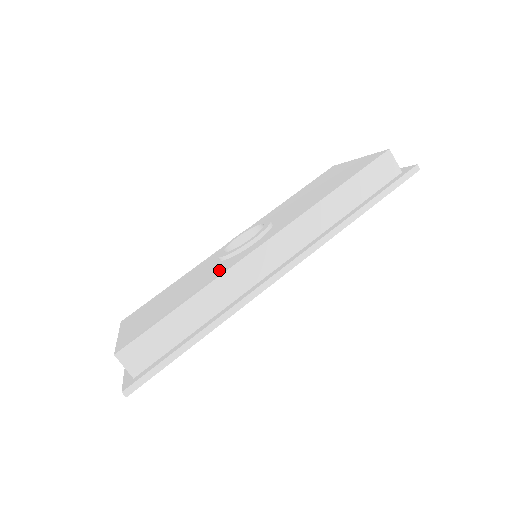
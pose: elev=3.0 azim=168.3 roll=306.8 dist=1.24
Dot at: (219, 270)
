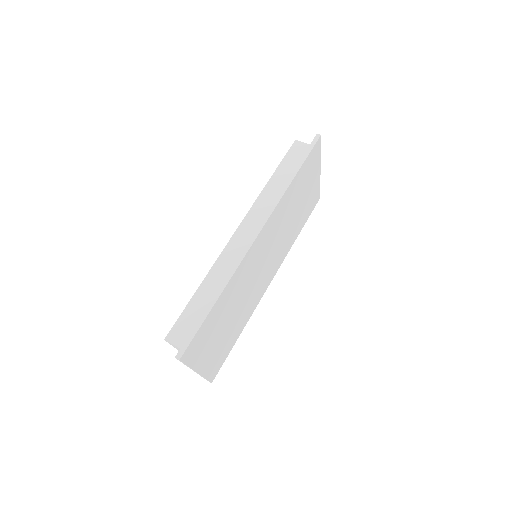
Dot at: occluded
